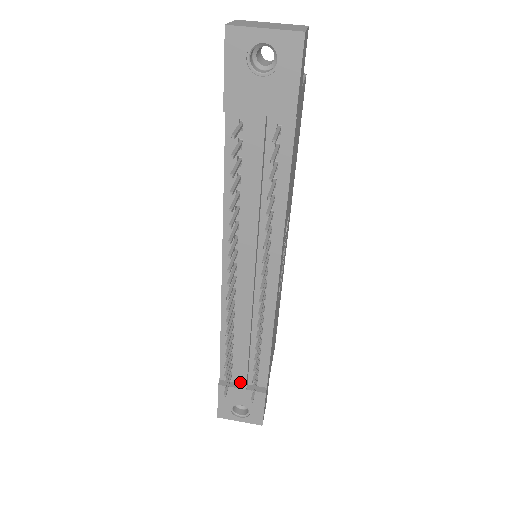
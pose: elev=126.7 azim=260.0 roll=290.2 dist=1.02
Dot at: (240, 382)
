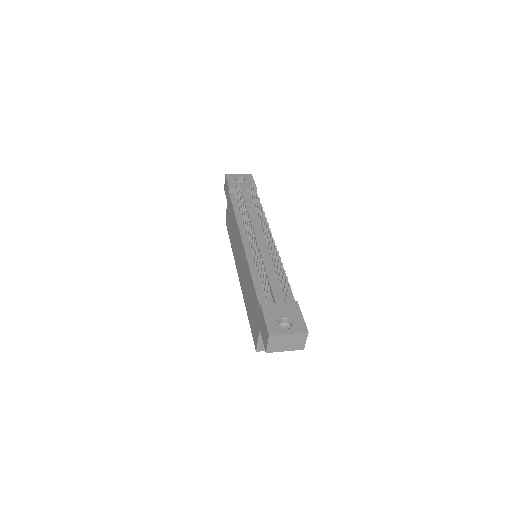
Dot at: (276, 297)
